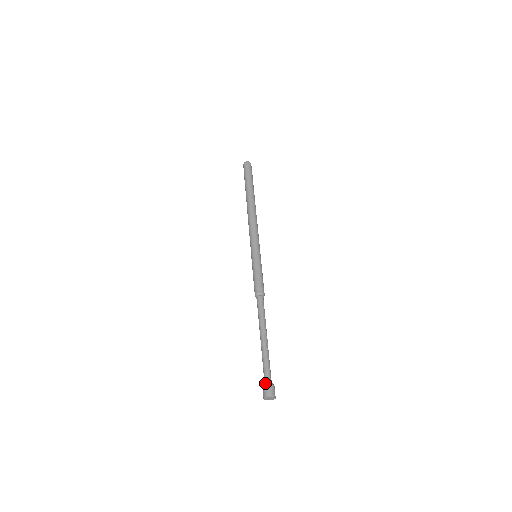
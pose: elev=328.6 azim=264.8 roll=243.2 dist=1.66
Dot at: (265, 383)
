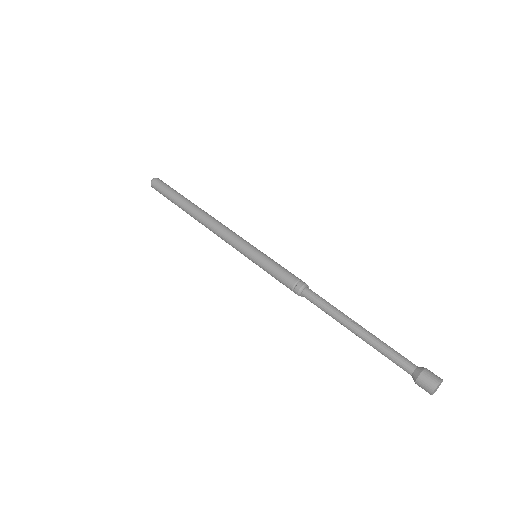
Dot at: (416, 373)
